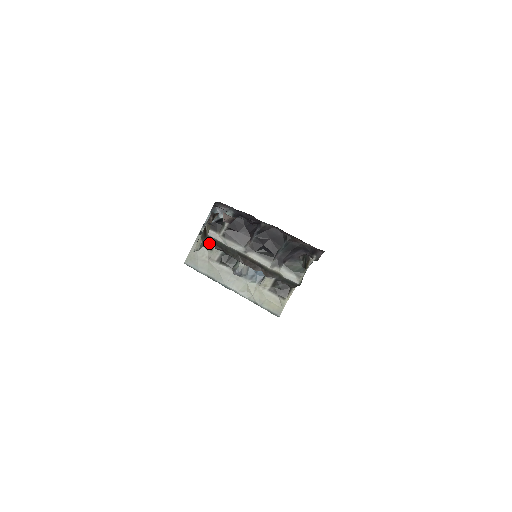
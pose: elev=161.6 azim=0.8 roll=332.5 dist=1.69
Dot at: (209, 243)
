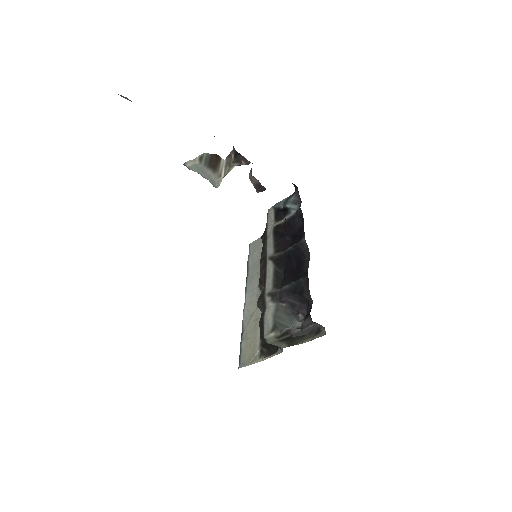
Dot at: occluded
